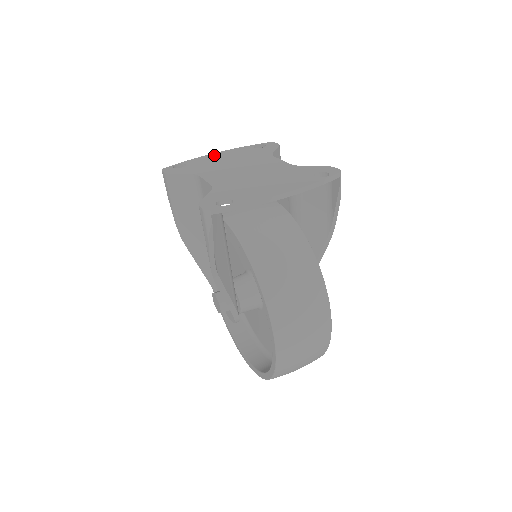
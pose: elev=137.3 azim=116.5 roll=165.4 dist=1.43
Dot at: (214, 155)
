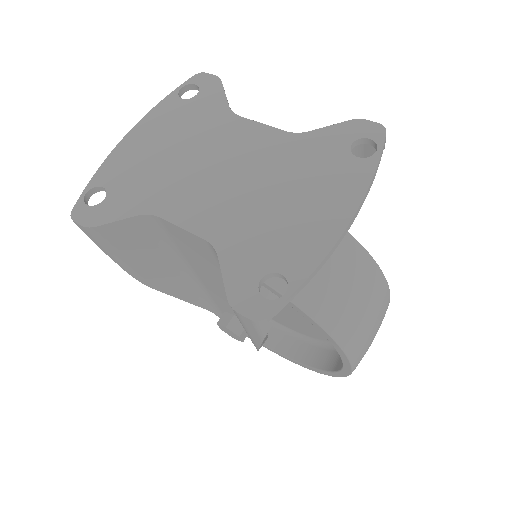
Dot at: (131, 143)
